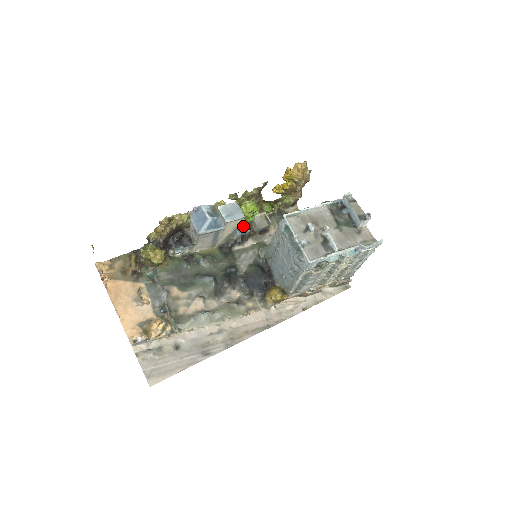
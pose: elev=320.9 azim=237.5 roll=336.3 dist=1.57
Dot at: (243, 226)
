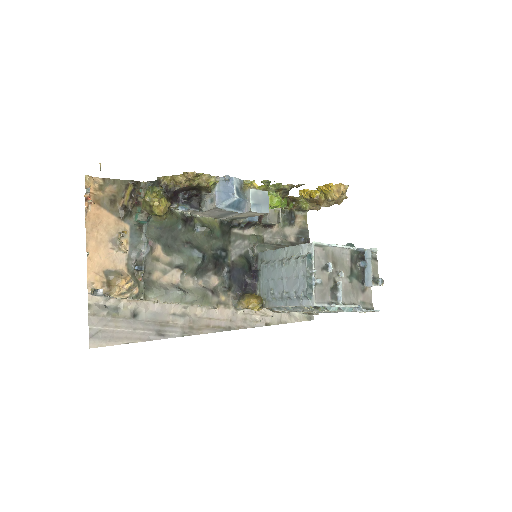
Dot at: occluded
